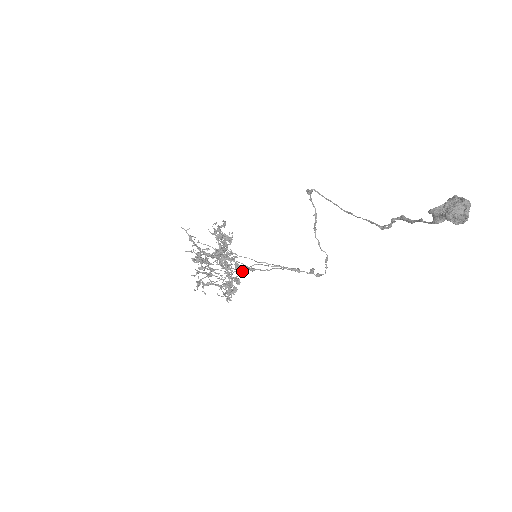
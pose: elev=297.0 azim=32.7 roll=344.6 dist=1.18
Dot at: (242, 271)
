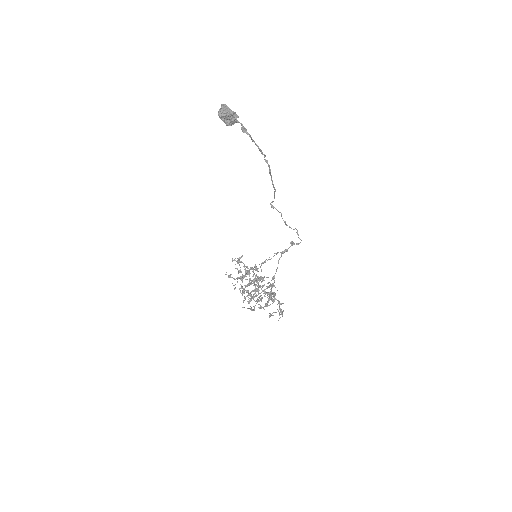
Dot at: (272, 284)
